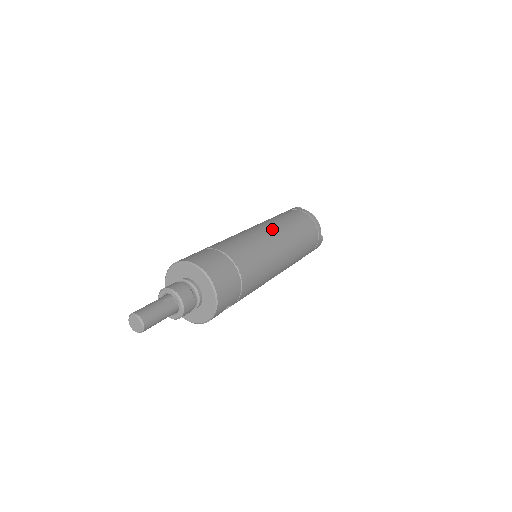
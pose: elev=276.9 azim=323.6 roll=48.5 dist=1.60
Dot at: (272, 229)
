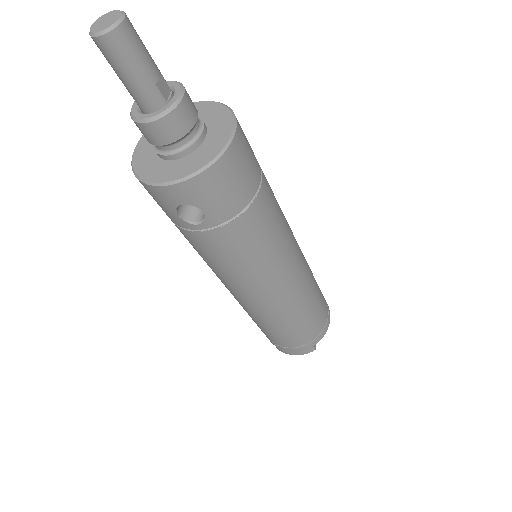
Dot at: occluded
